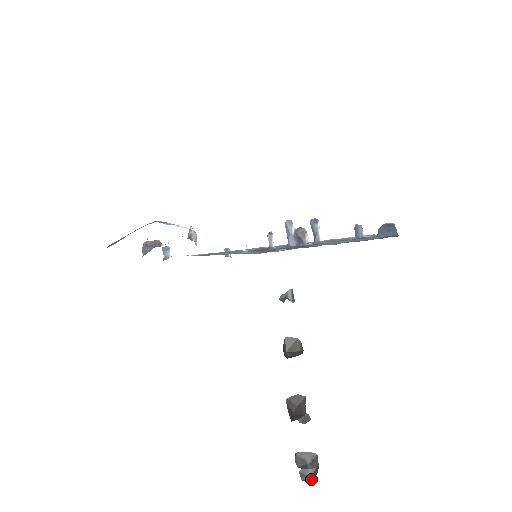
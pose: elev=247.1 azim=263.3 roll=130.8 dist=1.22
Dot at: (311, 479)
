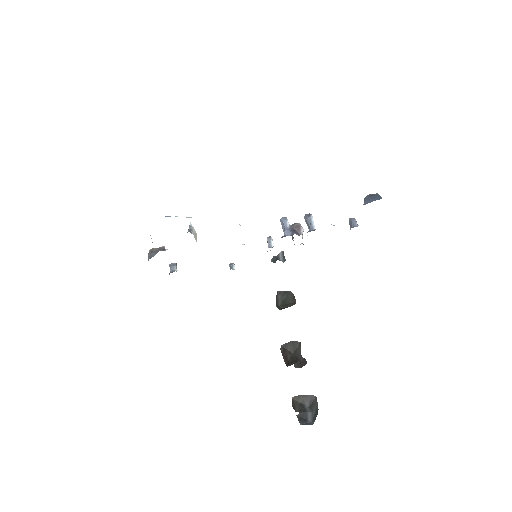
Dot at: (311, 423)
